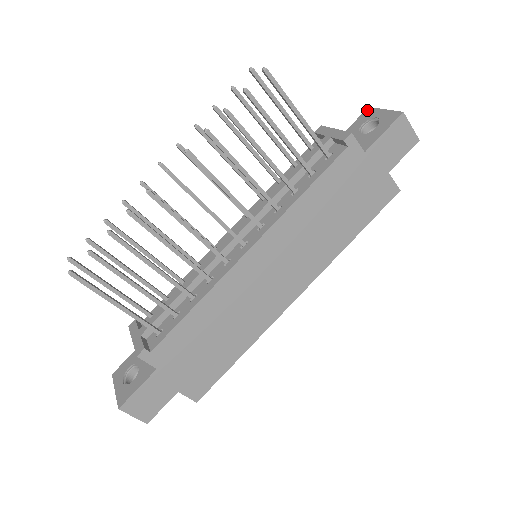
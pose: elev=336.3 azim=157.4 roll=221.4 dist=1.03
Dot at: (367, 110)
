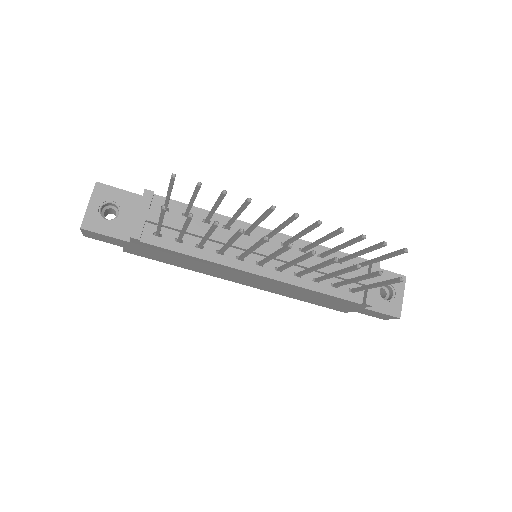
Dot at: occluded
